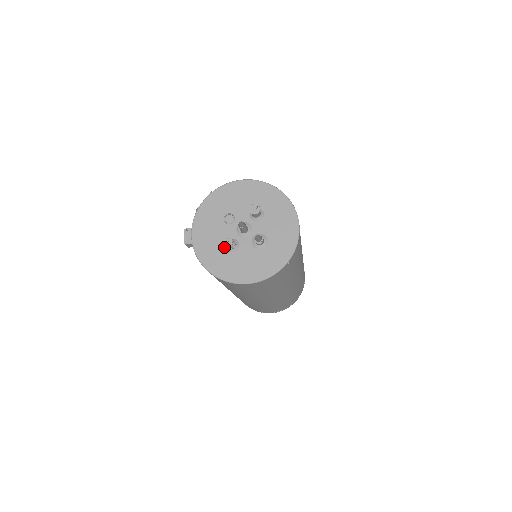
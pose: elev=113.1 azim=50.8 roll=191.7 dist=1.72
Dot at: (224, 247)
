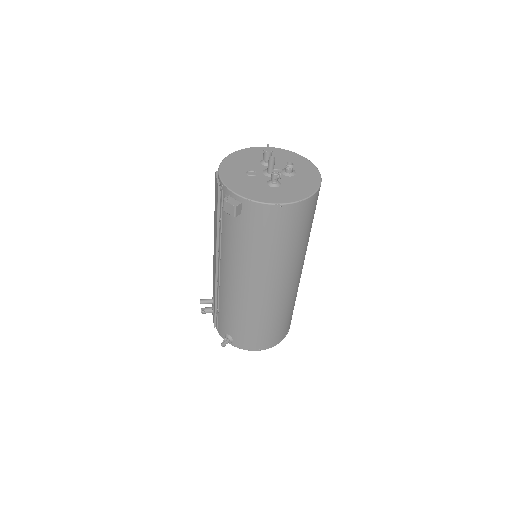
Dot at: (270, 187)
